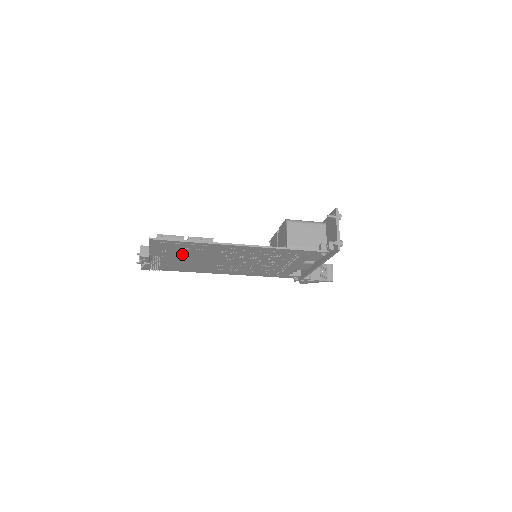
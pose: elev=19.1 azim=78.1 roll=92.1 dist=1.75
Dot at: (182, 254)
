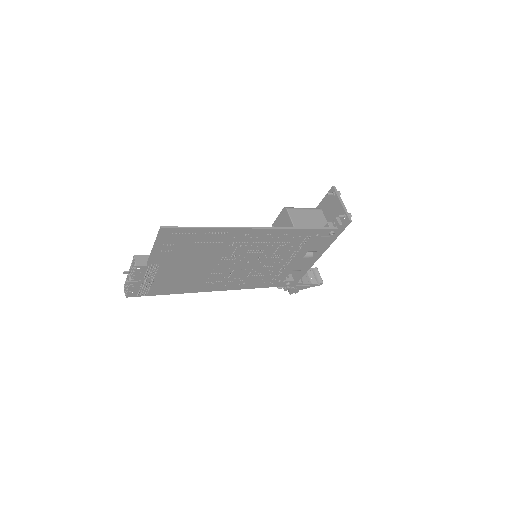
Dot at: (186, 256)
